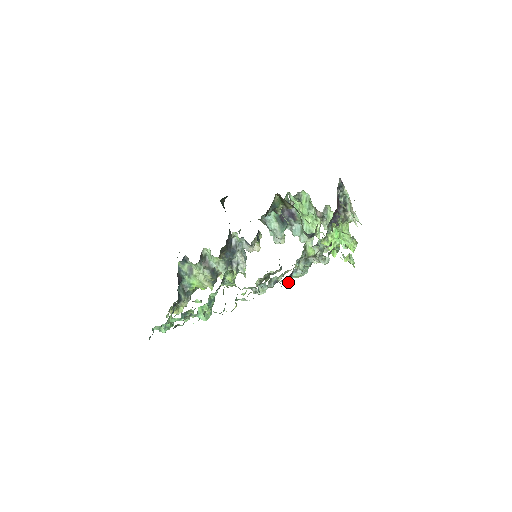
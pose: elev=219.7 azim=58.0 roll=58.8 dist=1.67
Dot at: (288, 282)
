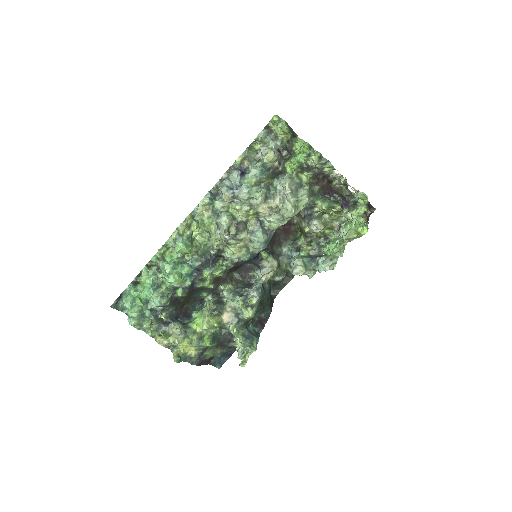
Dot at: (237, 177)
